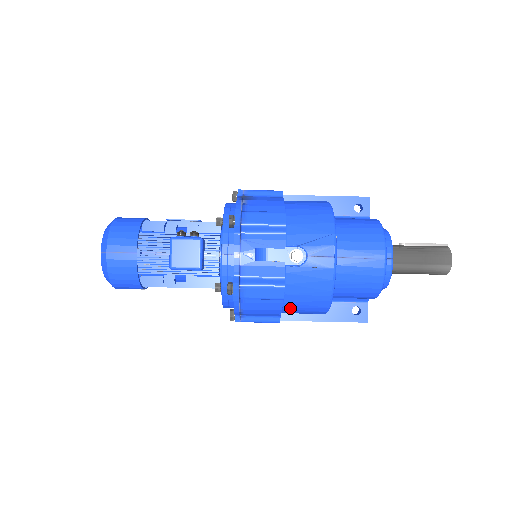
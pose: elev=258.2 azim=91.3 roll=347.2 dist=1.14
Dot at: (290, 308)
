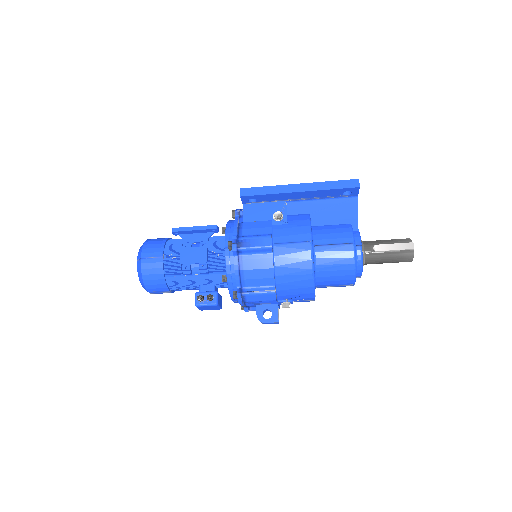
Dot at: occluded
